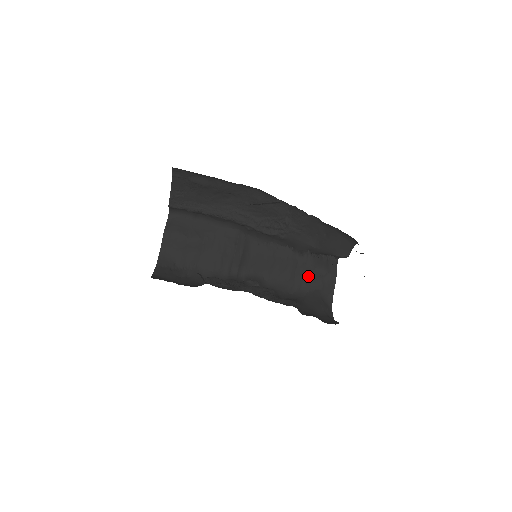
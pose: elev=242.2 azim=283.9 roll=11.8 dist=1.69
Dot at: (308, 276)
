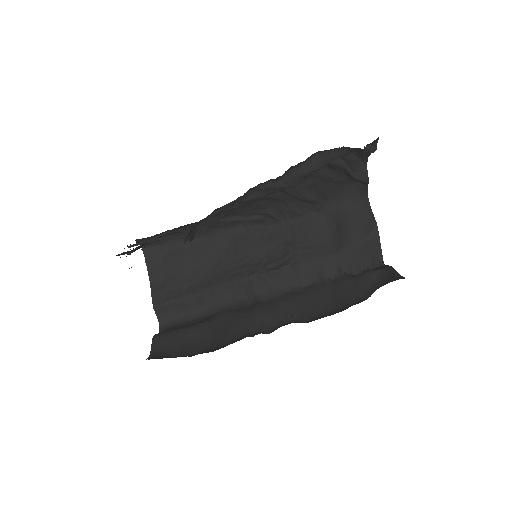
Dot at: (356, 288)
